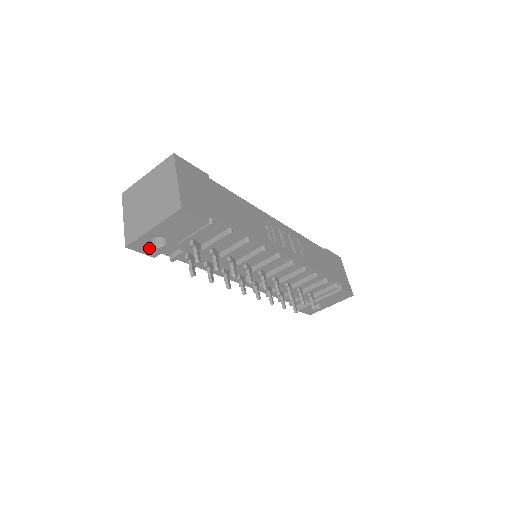
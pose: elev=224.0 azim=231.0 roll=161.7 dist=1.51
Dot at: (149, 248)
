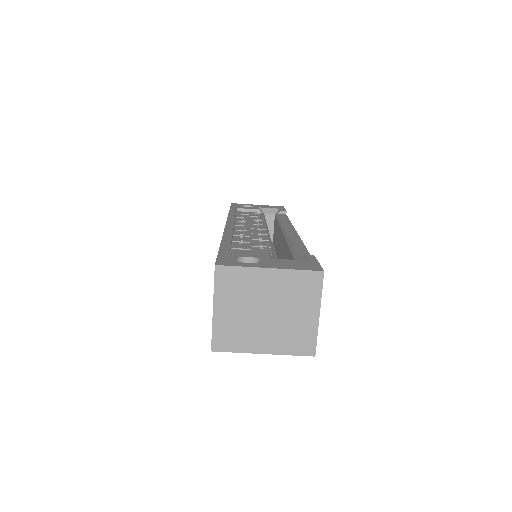
Dot at: occluded
